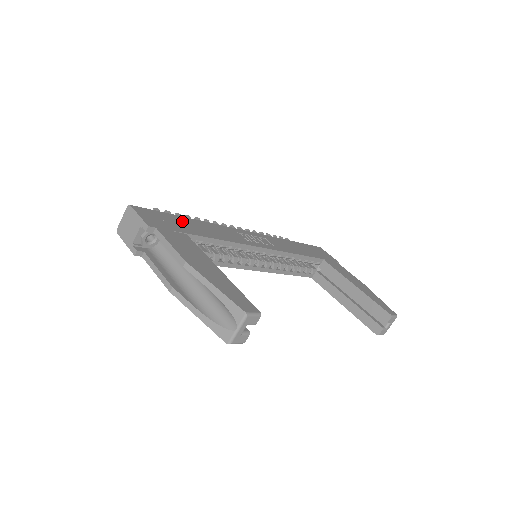
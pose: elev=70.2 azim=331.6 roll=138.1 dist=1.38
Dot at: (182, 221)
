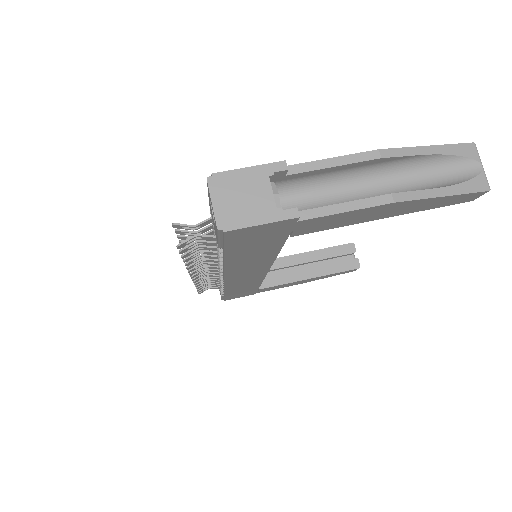
Dot at: occluded
